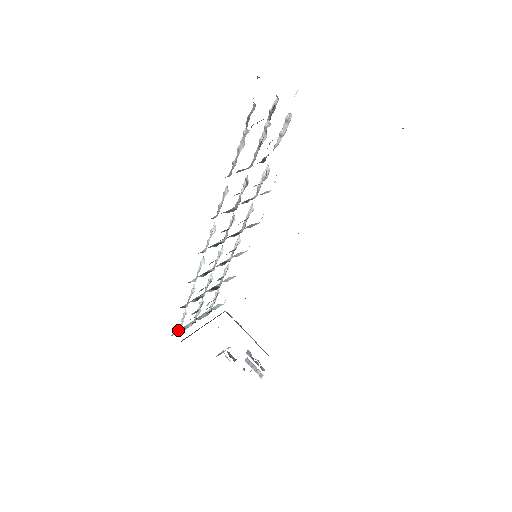
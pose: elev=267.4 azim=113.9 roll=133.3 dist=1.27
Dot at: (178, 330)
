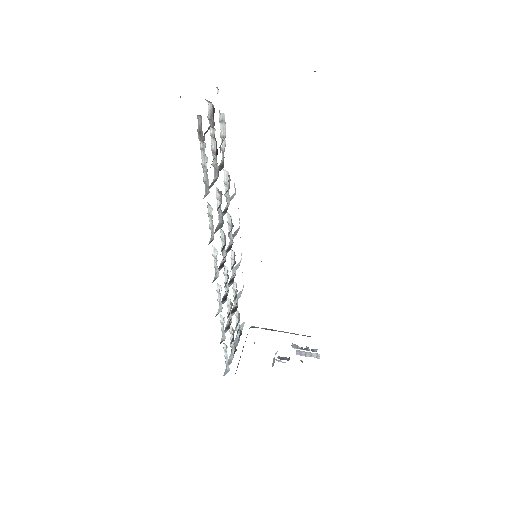
Dot at: (226, 368)
